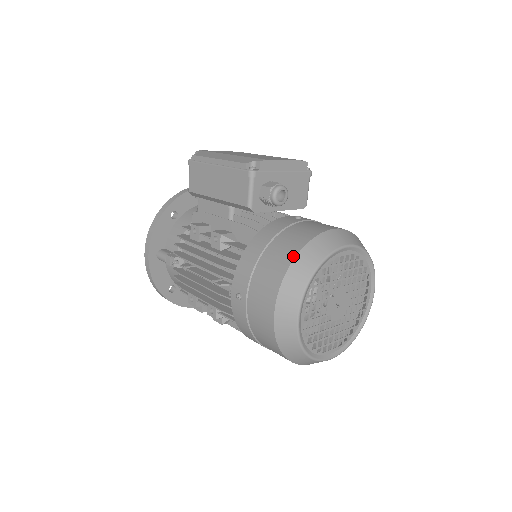
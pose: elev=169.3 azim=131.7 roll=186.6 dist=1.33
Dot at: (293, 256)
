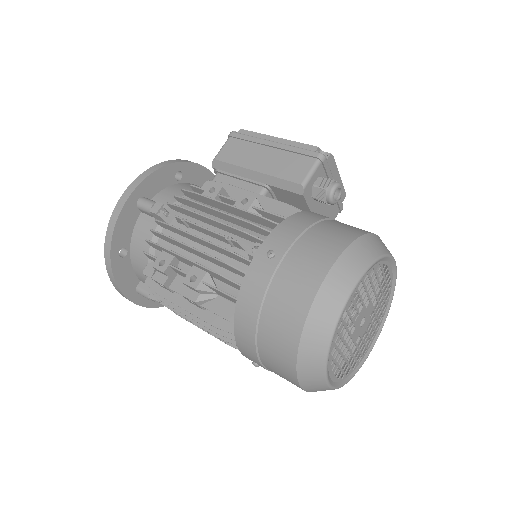
Dot at: (359, 234)
